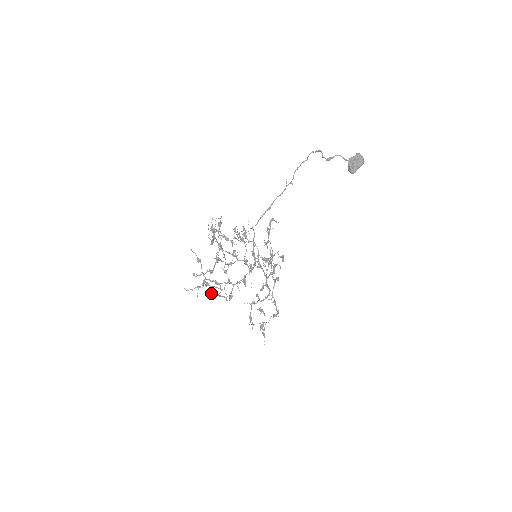
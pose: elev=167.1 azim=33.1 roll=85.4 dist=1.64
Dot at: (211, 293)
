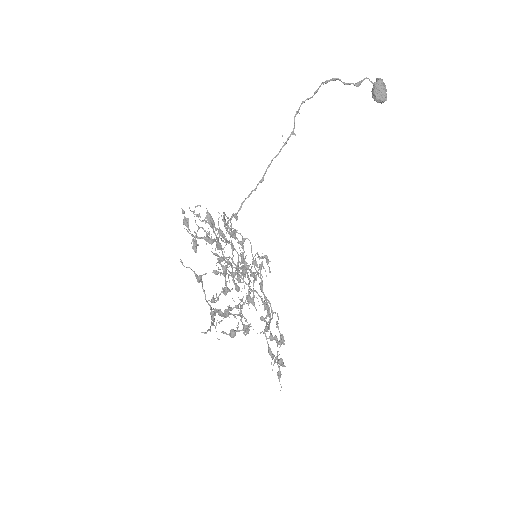
Dot at: (223, 331)
